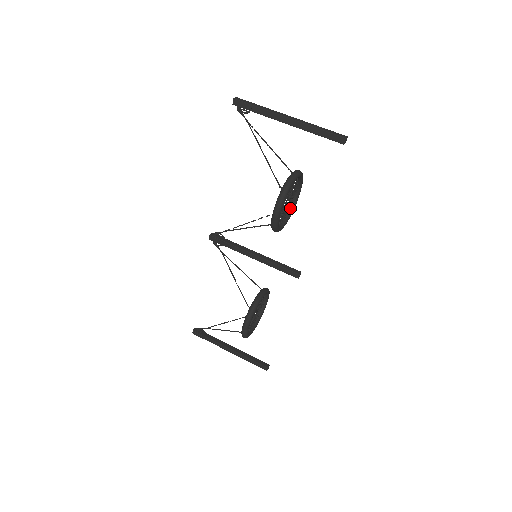
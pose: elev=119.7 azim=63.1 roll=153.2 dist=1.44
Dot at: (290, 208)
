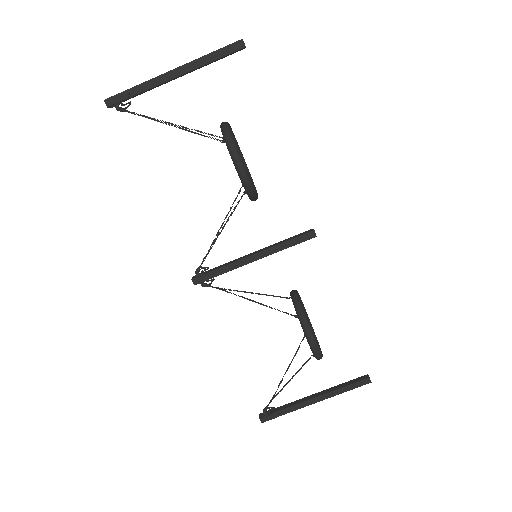
Dot at: occluded
